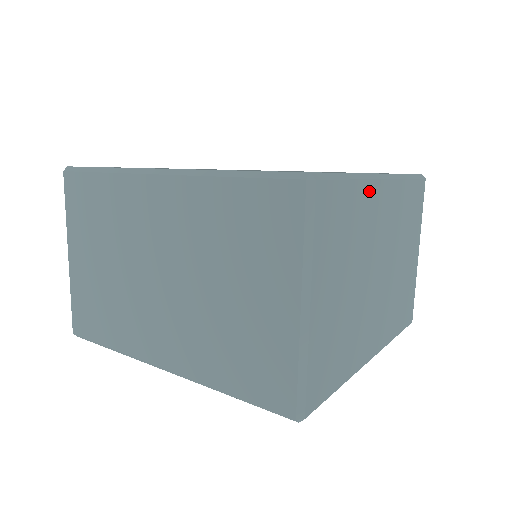
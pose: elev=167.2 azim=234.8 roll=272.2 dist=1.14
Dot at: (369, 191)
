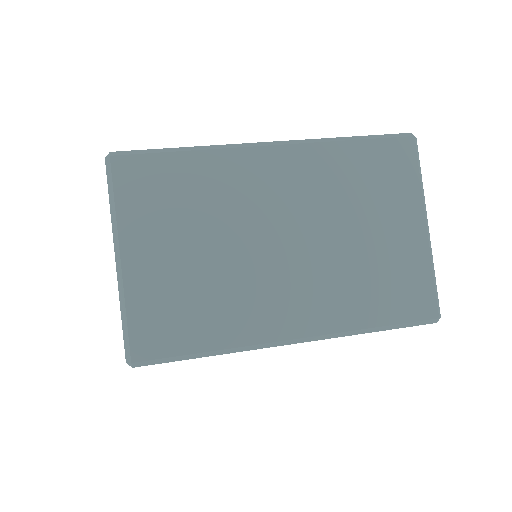
Dot at: occluded
